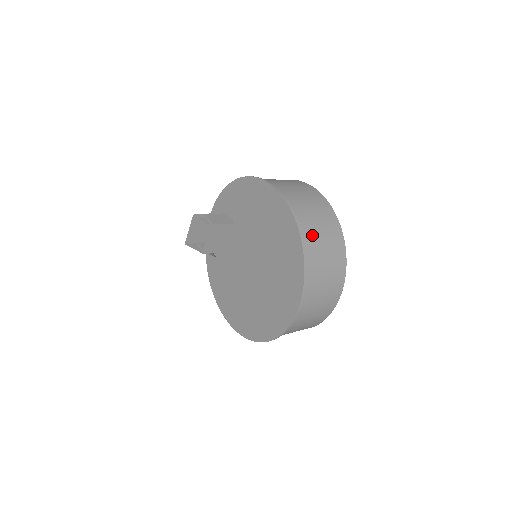
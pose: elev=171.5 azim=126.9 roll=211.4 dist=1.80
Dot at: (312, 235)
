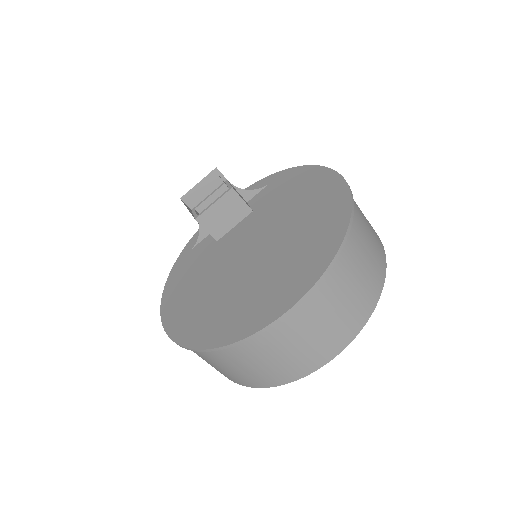
Dot at: (360, 233)
